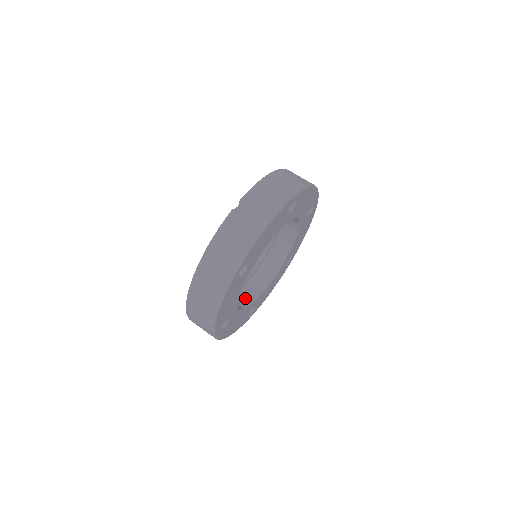
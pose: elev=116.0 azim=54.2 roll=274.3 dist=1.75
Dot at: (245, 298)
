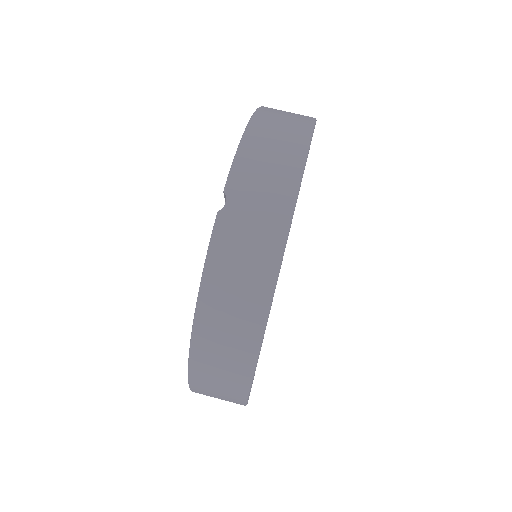
Dot at: occluded
